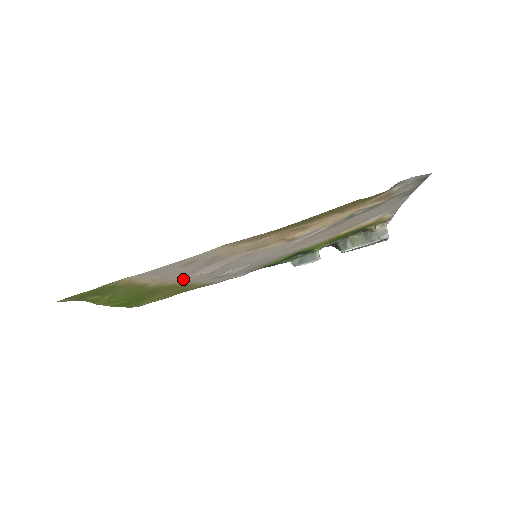
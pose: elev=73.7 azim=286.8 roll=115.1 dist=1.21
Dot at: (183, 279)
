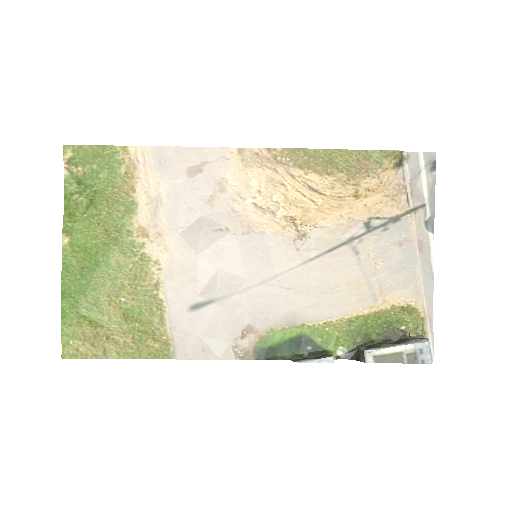
Dot at: (166, 246)
